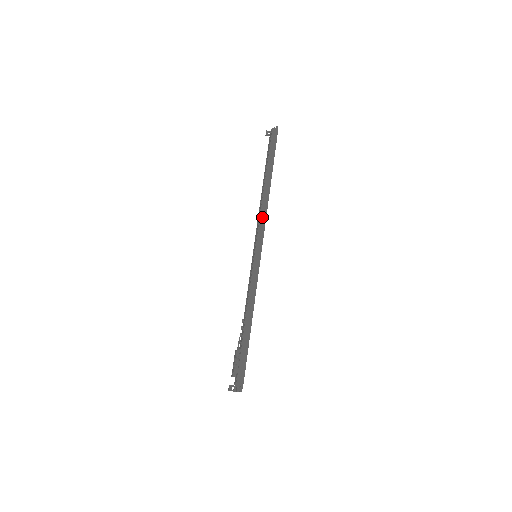
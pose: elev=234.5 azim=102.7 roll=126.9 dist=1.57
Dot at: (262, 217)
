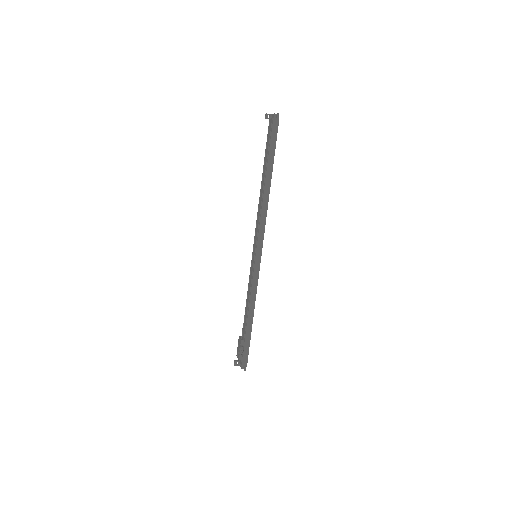
Dot at: (262, 221)
